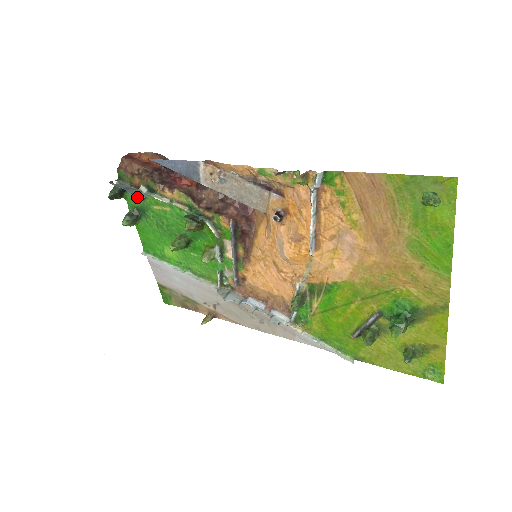
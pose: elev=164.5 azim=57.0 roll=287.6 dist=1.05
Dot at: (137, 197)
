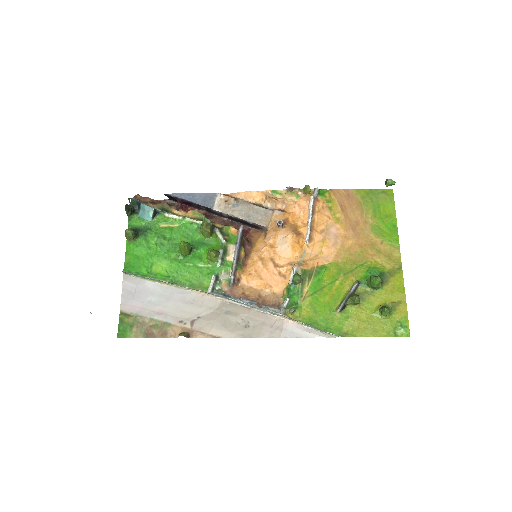
Dot at: (151, 212)
